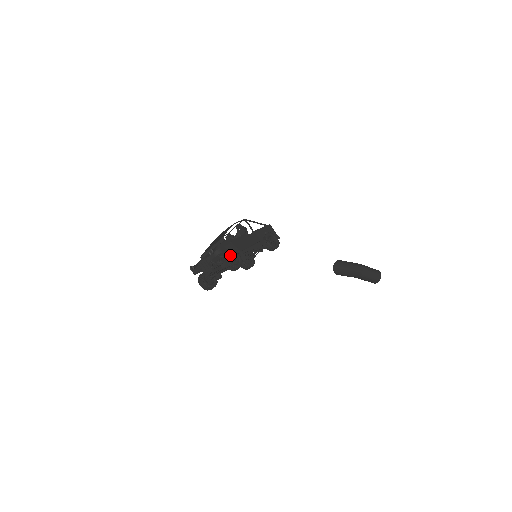
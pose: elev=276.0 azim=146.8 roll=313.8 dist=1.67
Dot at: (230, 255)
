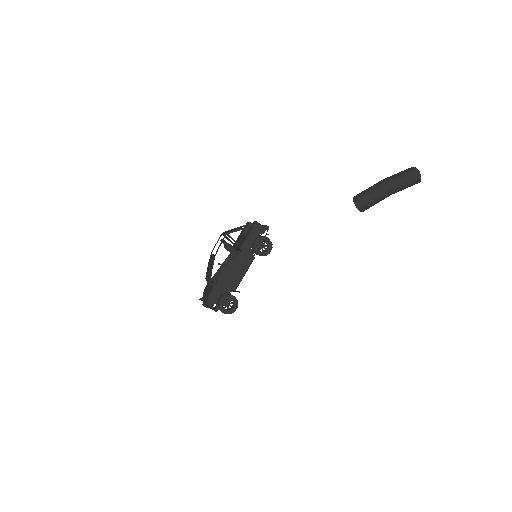
Dot at: (223, 300)
